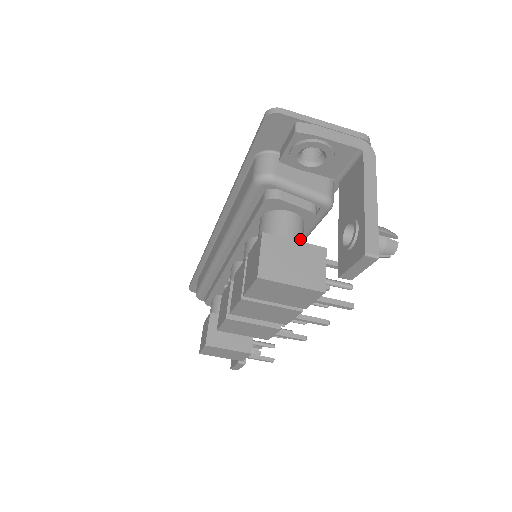
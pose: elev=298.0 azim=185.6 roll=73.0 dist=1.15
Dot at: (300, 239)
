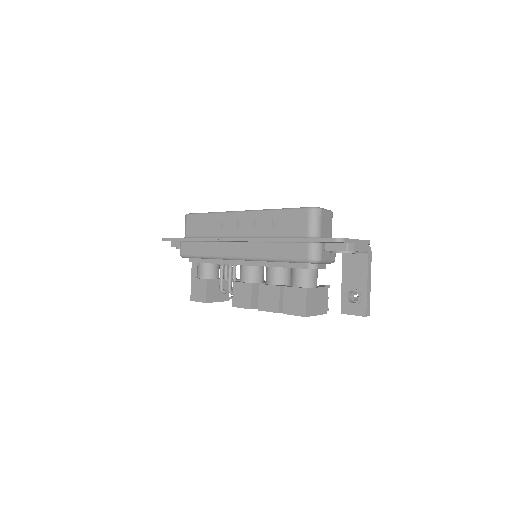
Dot at: occluded
